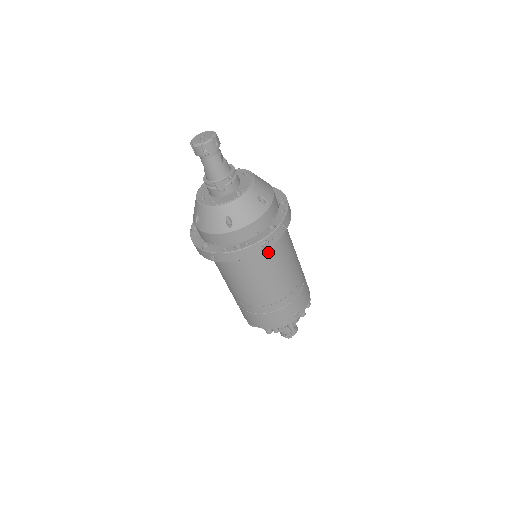
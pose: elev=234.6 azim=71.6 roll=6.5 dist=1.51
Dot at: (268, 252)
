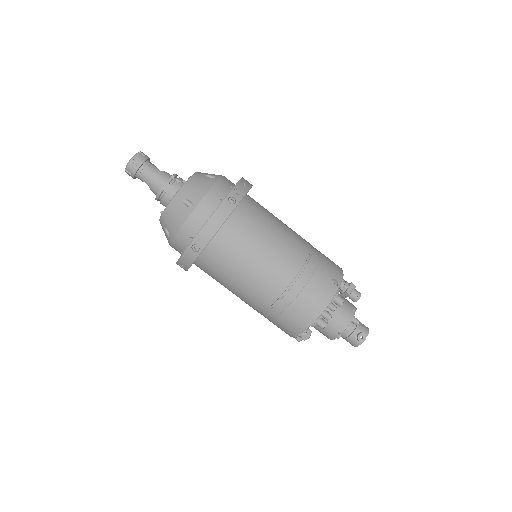
Dot at: (247, 217)
